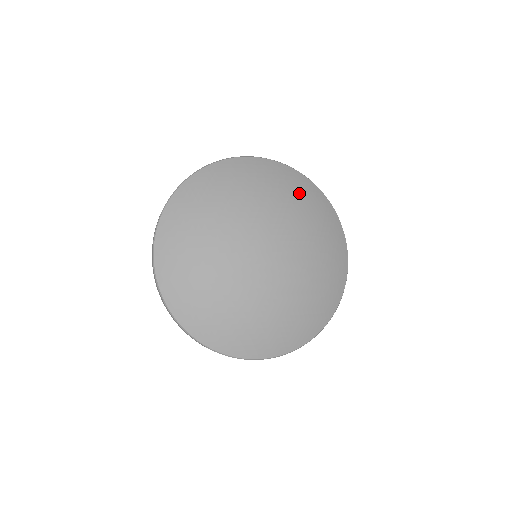
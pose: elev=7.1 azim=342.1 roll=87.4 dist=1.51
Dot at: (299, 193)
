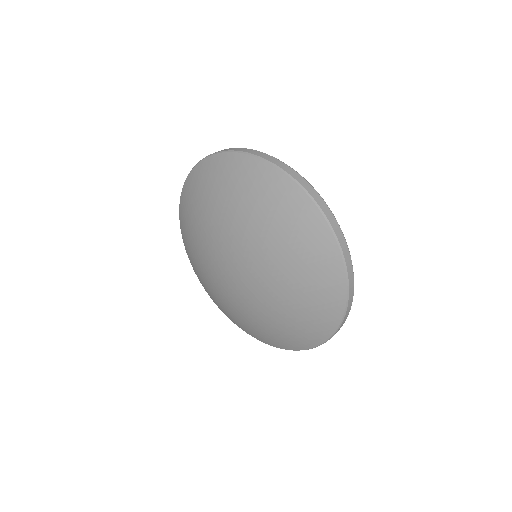
Dot at: (310, 274)
